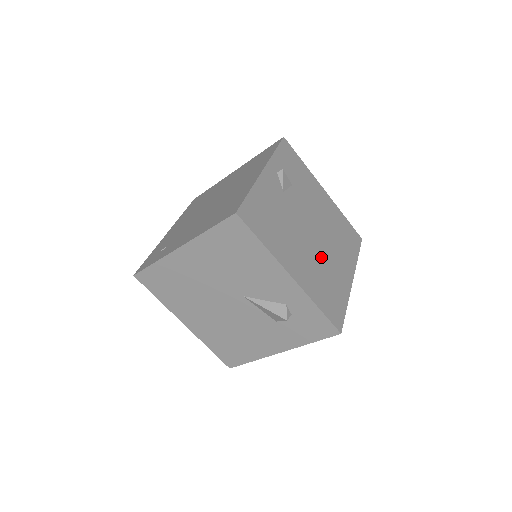
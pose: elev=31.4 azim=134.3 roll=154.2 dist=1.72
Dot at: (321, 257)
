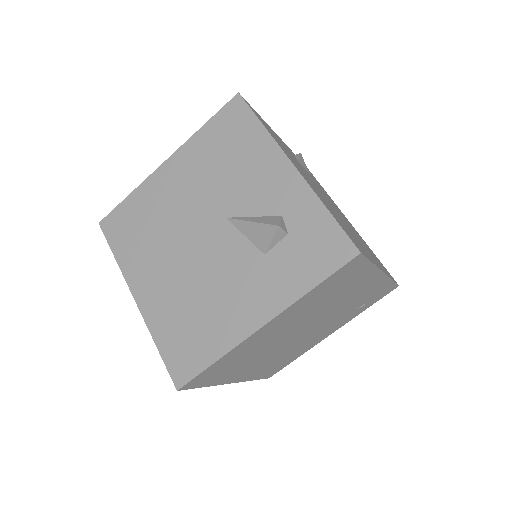
Dot at: (338, 215)
